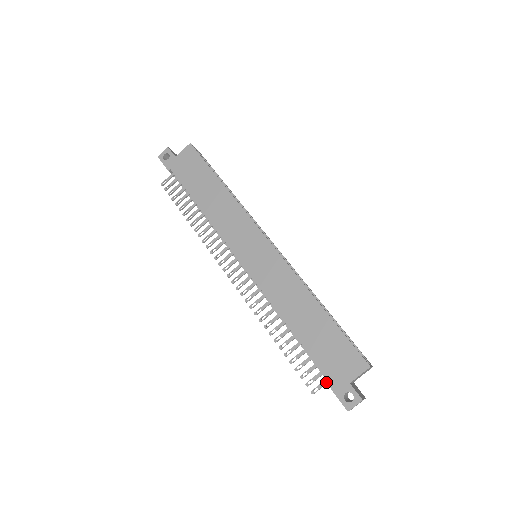
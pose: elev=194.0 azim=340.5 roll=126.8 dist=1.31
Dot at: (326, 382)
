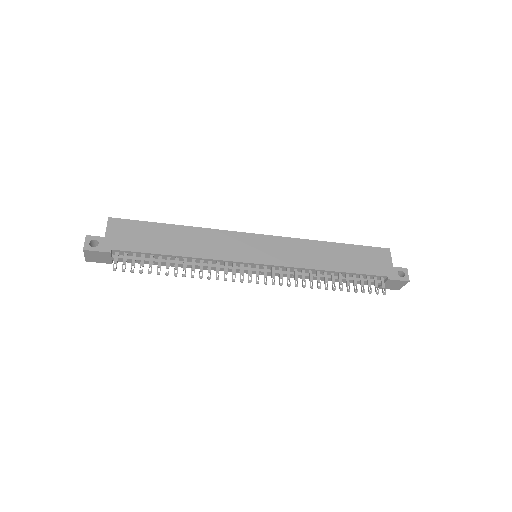
Dot at: (383, 280)
